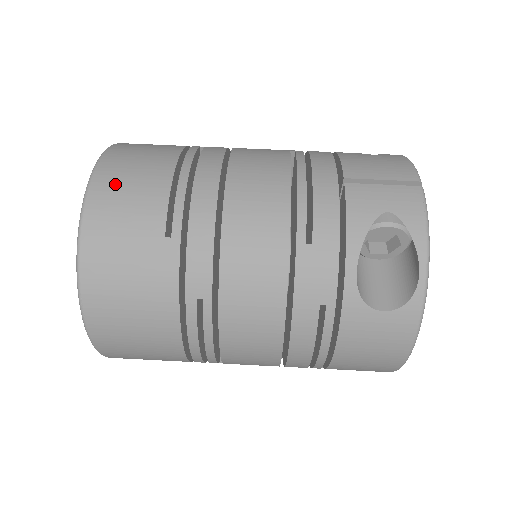
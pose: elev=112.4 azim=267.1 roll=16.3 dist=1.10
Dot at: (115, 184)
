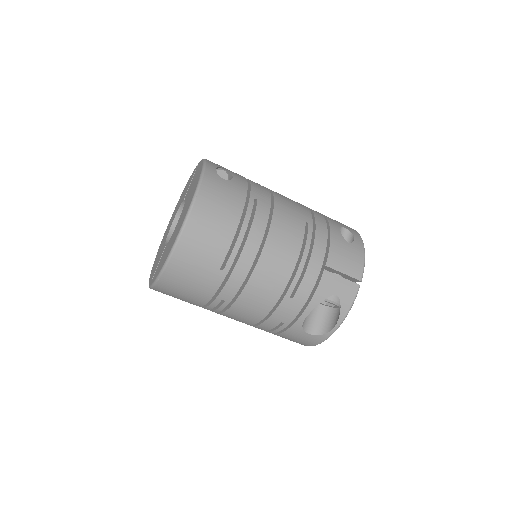
Dot at: (202, 226)
